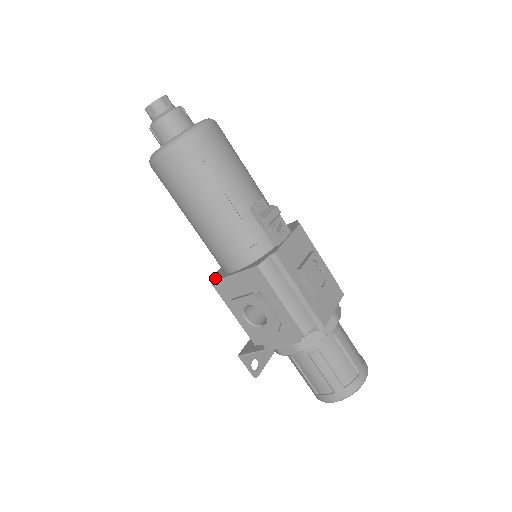
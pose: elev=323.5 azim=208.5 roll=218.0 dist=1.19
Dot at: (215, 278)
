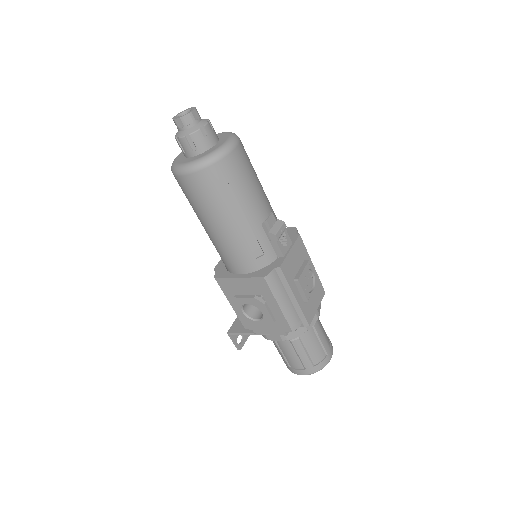
Dot at: (219, 274)
